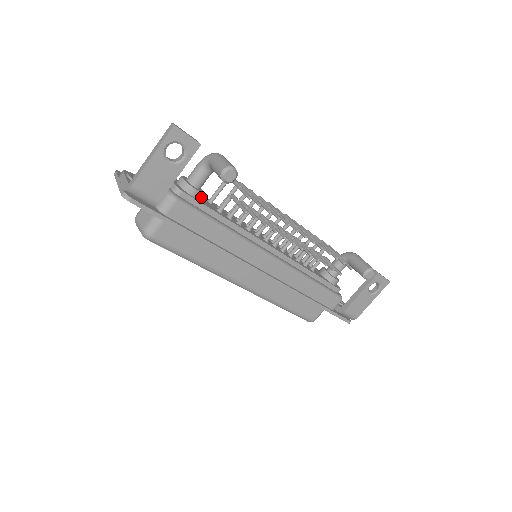
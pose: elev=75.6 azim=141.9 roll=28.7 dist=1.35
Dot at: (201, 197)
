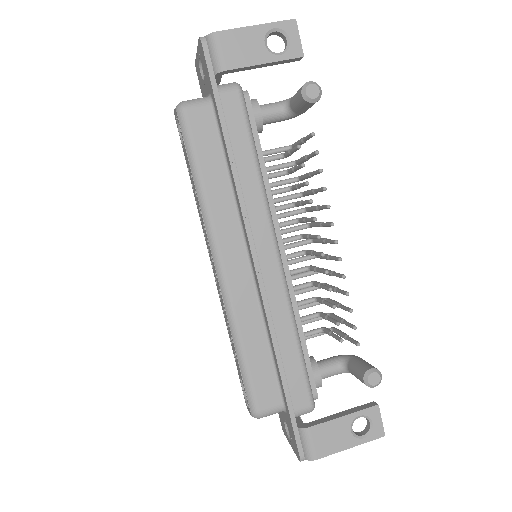
Dot at: occluded
